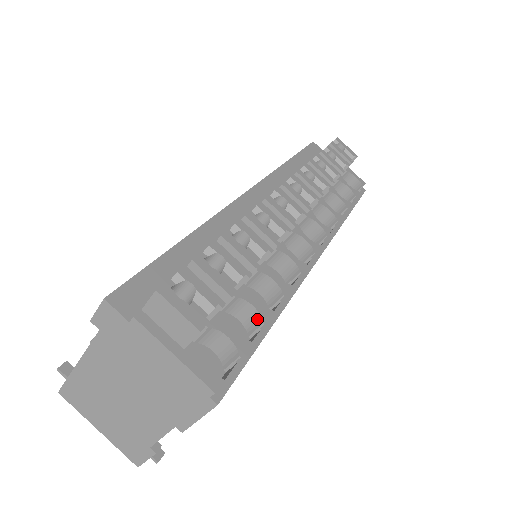
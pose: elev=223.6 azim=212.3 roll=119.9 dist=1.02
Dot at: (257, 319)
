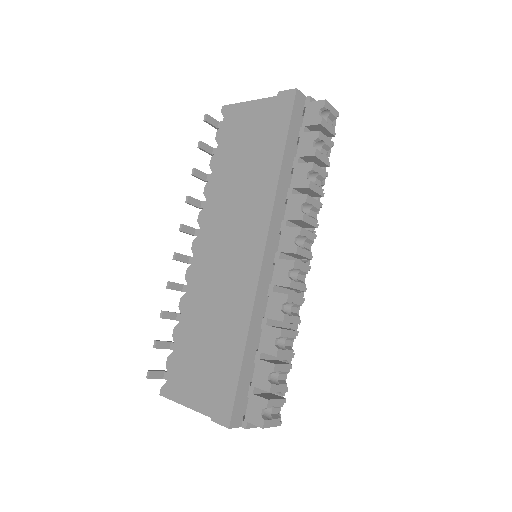
Dot at: (285, 361)
